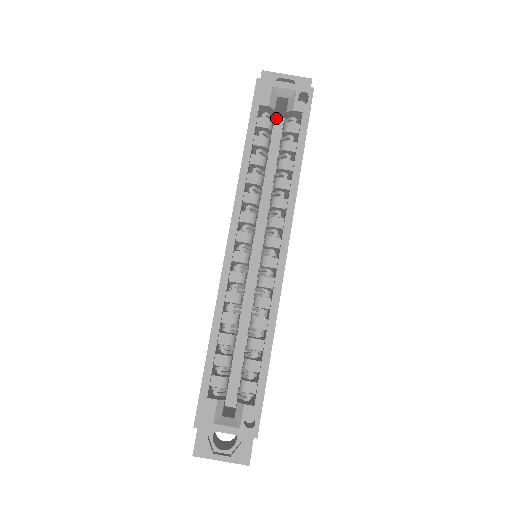
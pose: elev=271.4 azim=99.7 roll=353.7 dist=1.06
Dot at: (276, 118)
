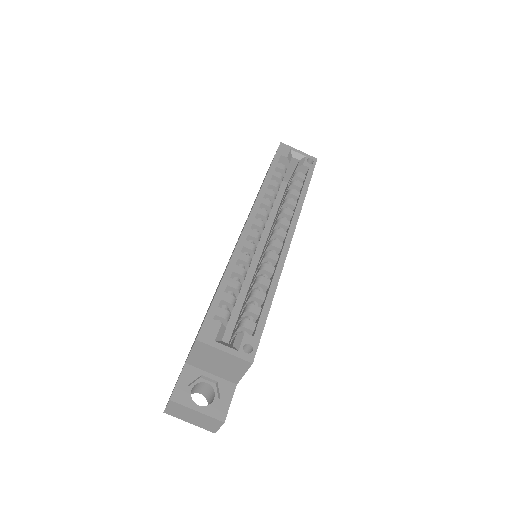
Dot at: (282, 181)
